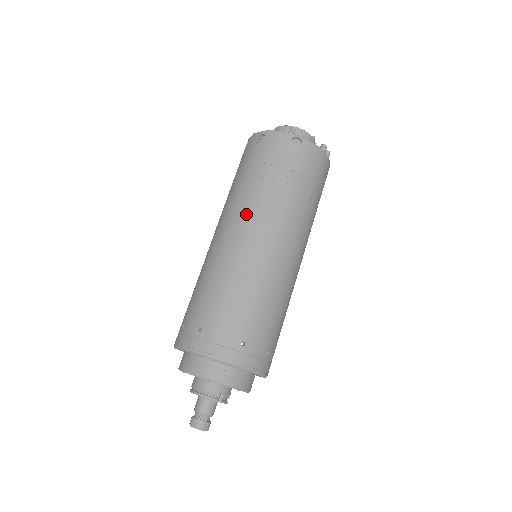
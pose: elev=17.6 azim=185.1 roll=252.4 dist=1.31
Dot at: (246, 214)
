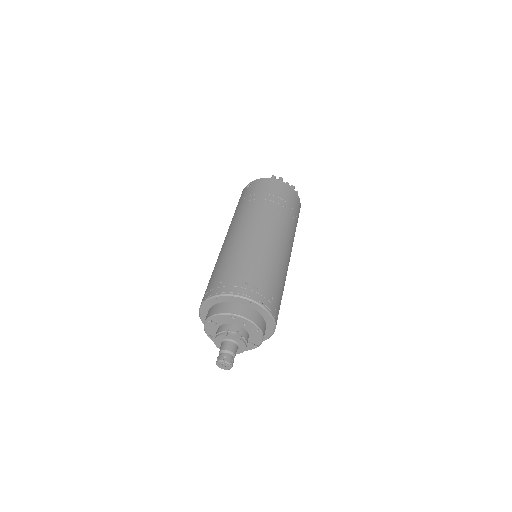
Dot at: occluded
